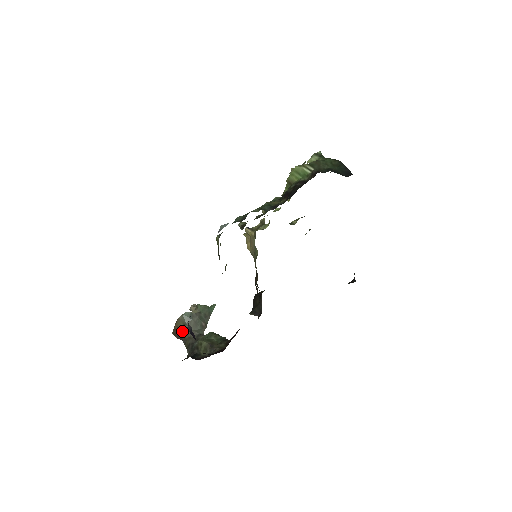
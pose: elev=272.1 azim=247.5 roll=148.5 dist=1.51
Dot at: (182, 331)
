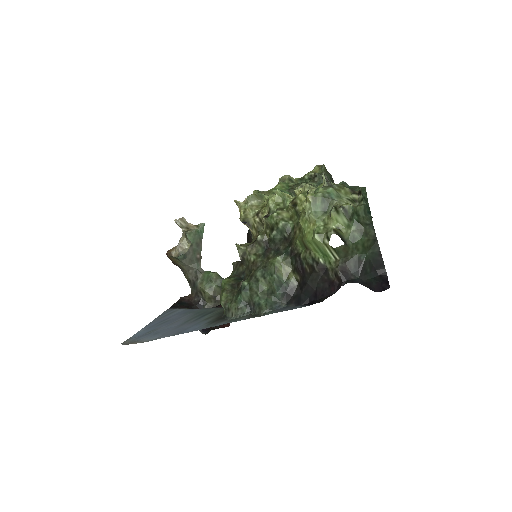
Dot at: (178, 264)
